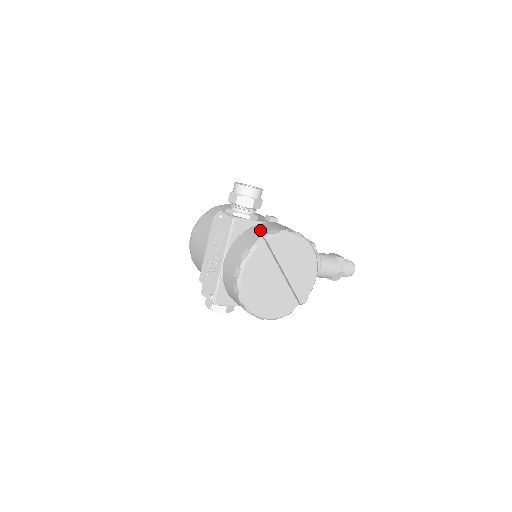
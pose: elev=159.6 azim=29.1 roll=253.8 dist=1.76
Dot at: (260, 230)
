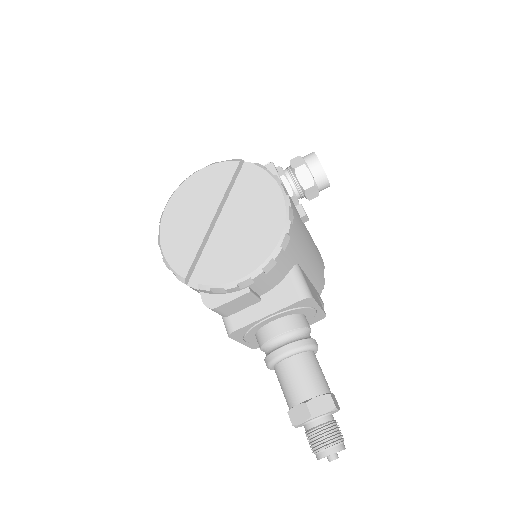
Dot at: occluded
